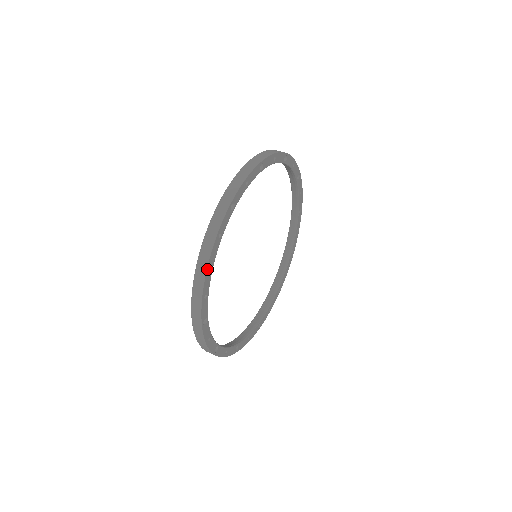
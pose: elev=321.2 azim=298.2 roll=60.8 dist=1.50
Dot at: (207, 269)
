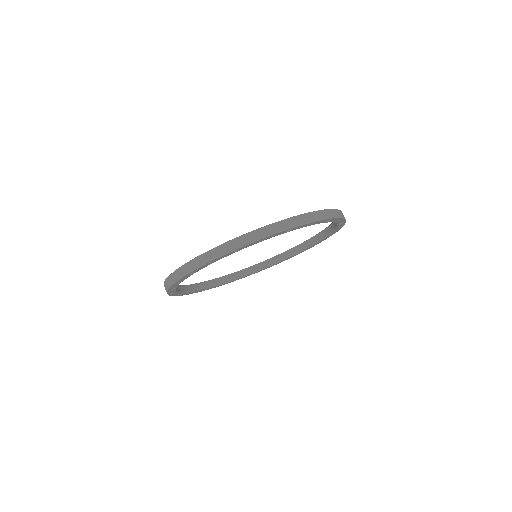
Dot at: (168, 291)
